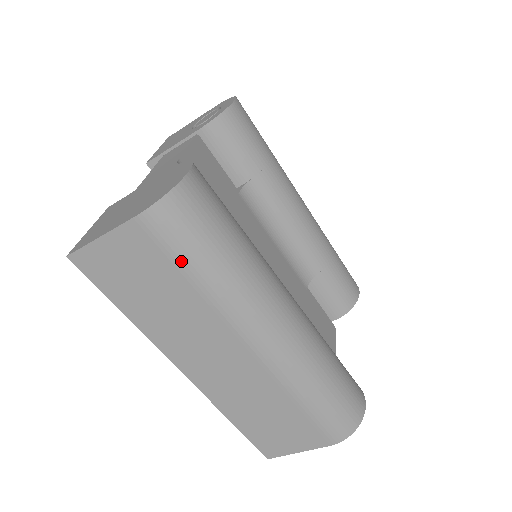
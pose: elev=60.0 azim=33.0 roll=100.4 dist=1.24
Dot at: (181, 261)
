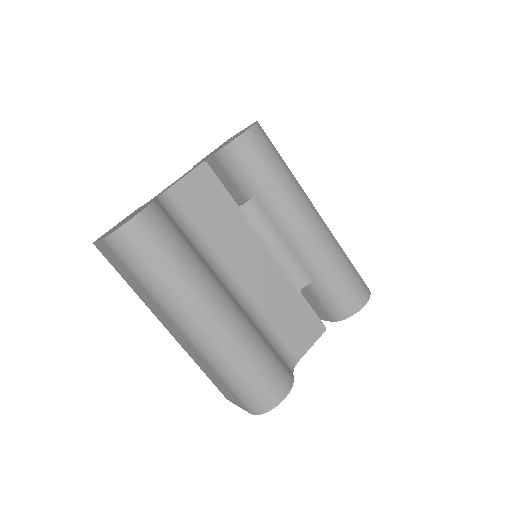
Dot at: (130, 270)
